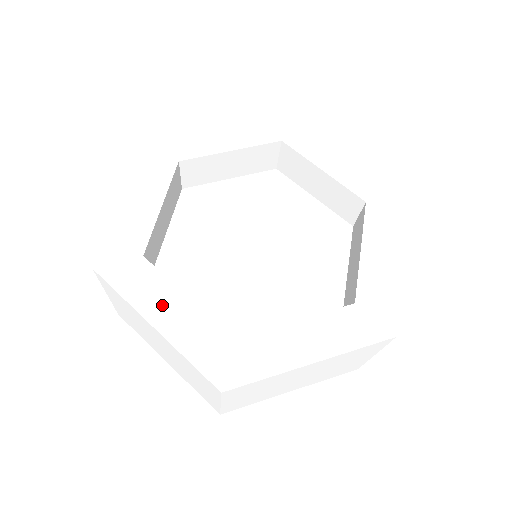
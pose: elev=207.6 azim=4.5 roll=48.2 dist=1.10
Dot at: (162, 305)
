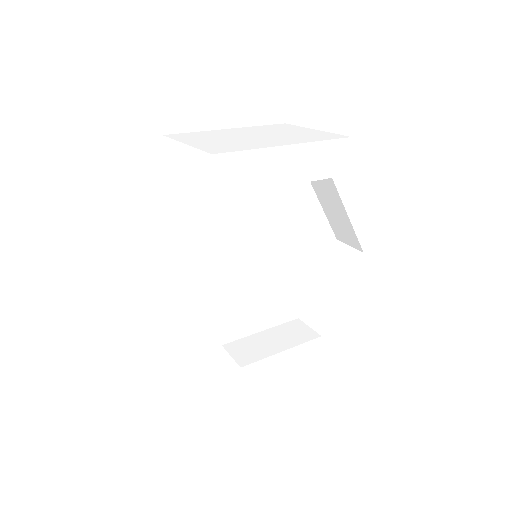
Dot at: (276, 368)
